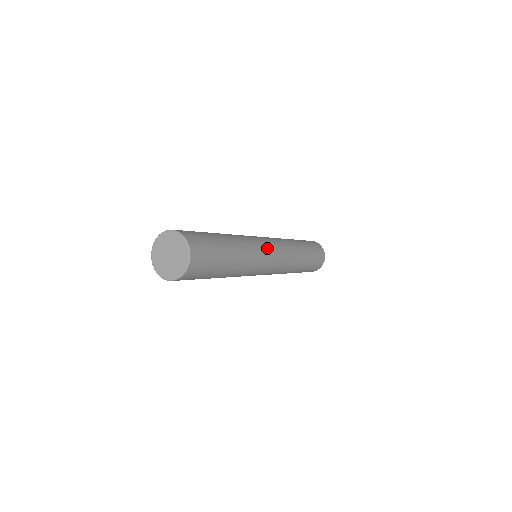
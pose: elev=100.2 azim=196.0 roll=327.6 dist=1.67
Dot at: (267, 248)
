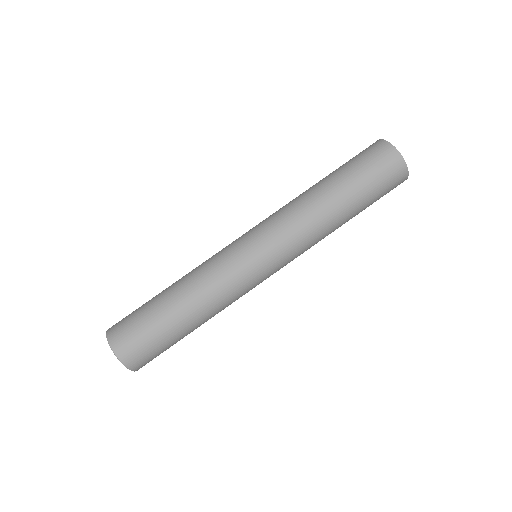
Dot at: (250, 266)
